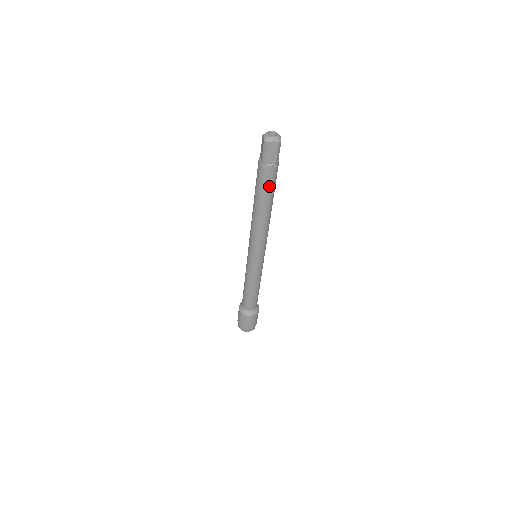
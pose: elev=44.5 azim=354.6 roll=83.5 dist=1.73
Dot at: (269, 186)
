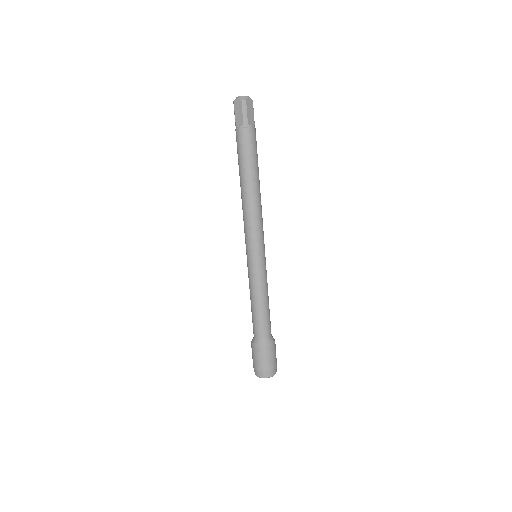
Dot at: (242, 152)
